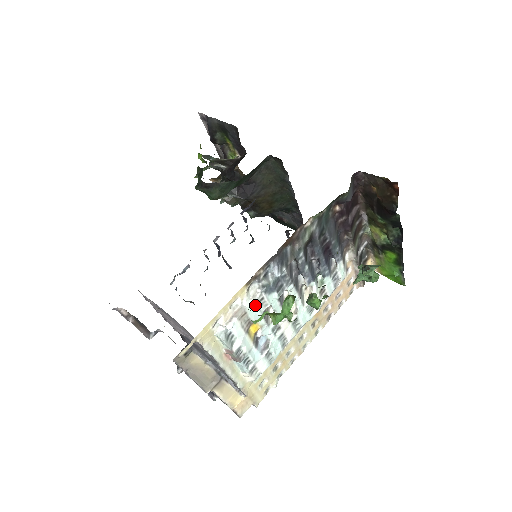
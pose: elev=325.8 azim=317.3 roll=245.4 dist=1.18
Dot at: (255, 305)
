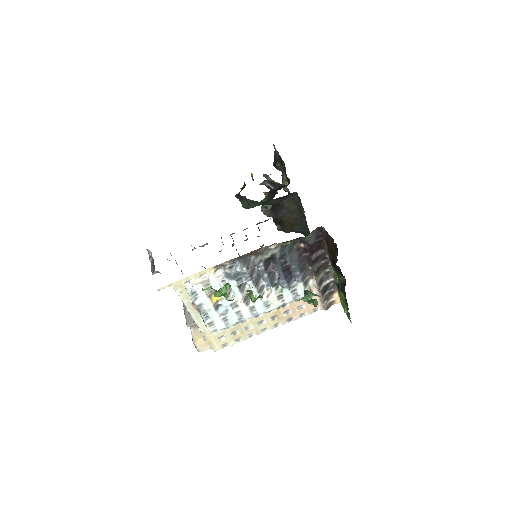
Dot at: (217, 282)
